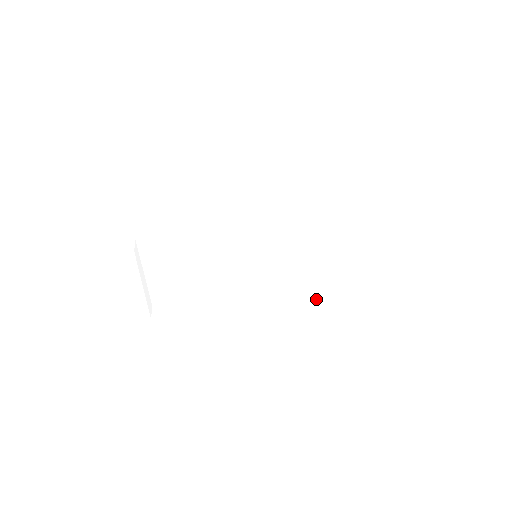
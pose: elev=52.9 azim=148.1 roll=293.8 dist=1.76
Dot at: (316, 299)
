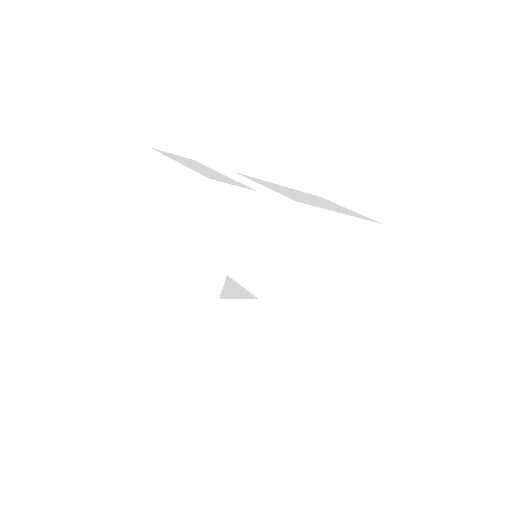
Dot at: (334, 289)
